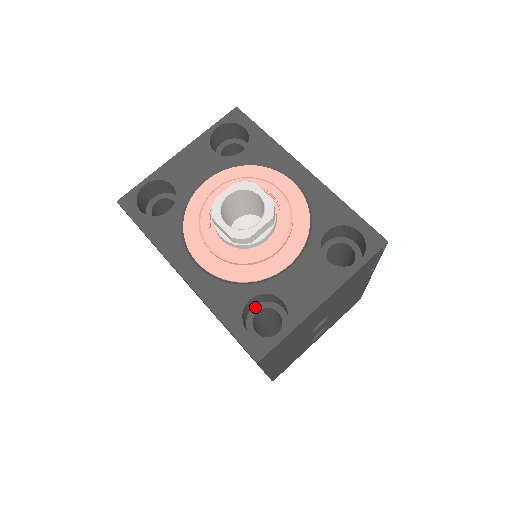
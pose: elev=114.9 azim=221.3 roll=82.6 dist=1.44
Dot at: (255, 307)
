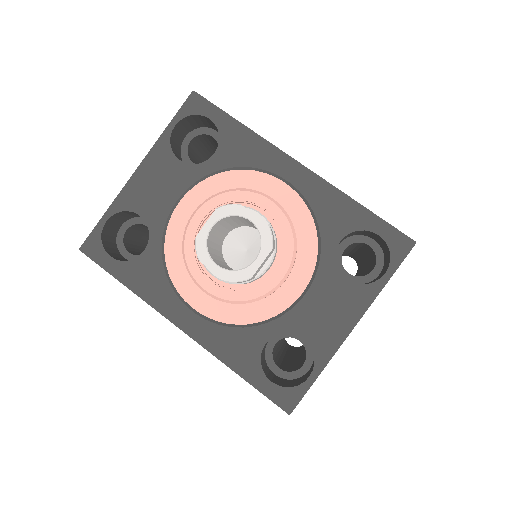
Dot at: (271, 339)
